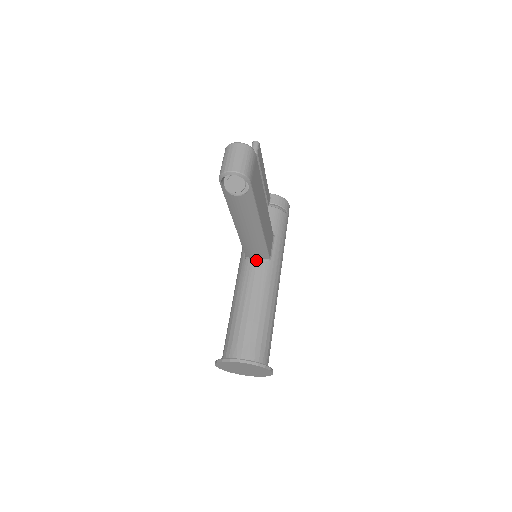
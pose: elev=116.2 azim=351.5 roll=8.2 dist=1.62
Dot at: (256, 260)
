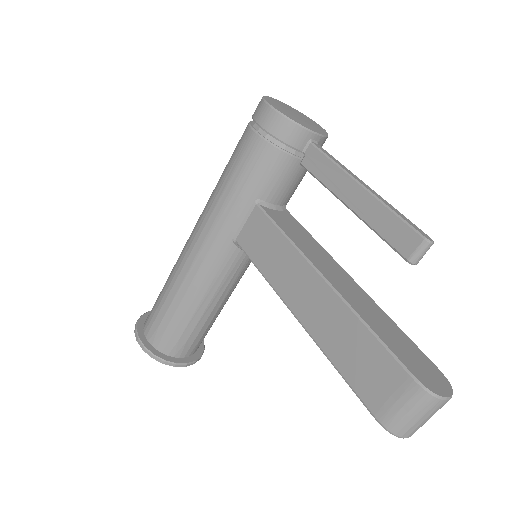
Dot at: occluded
